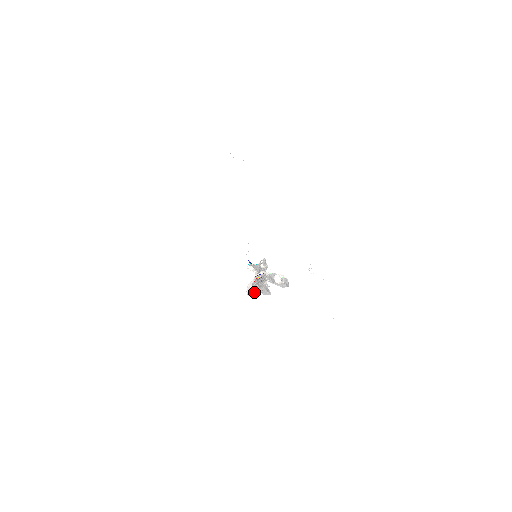
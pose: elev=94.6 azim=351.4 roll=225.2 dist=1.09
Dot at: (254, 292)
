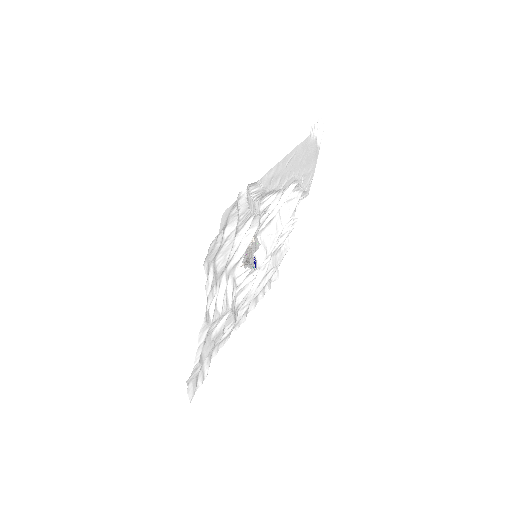
Dot at: occluded
